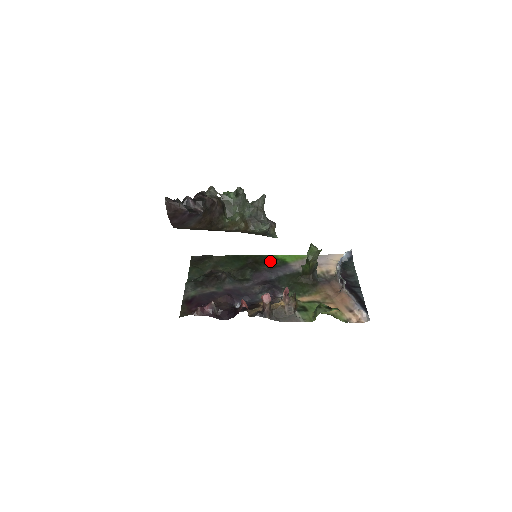
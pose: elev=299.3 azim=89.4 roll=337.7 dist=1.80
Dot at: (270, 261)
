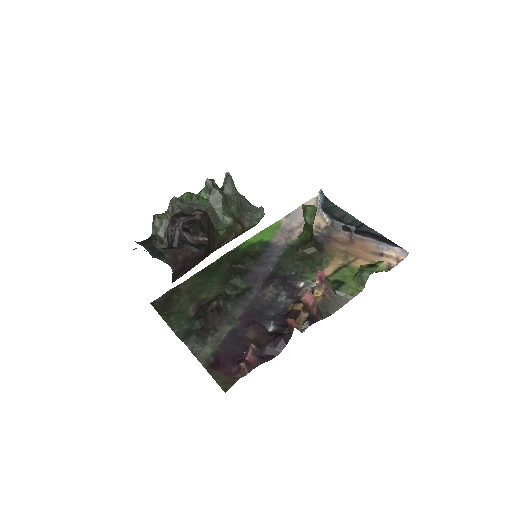
Dot at: (249, 252)
